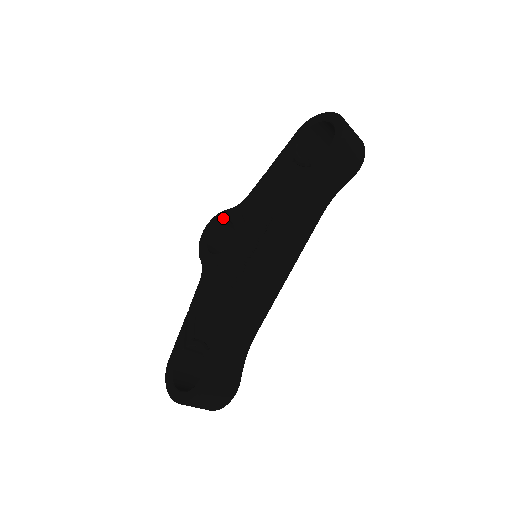
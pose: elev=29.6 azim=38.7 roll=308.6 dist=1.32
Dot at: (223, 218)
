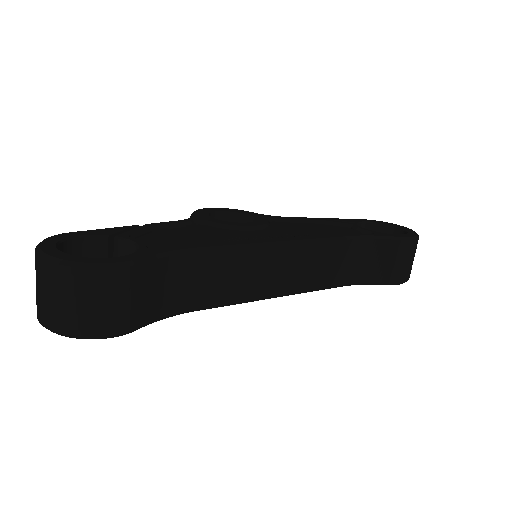
Dot at: (244, 212)
